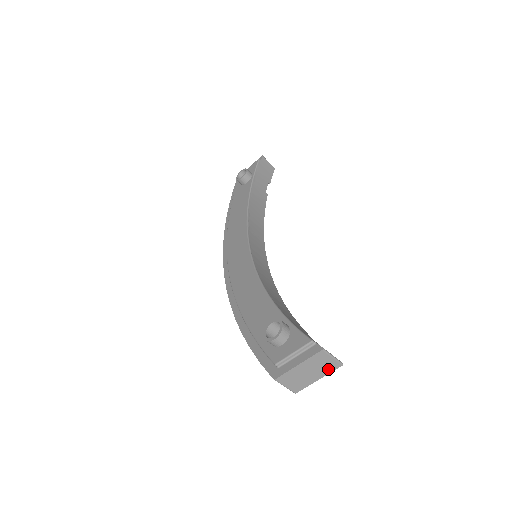
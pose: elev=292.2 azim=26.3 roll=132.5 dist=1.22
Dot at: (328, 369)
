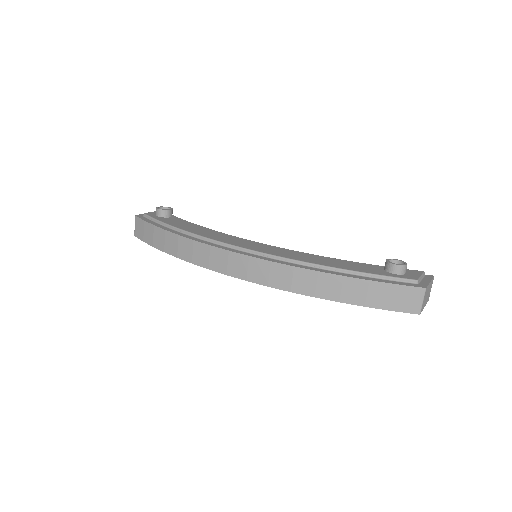
Dot at: (428, 299)
